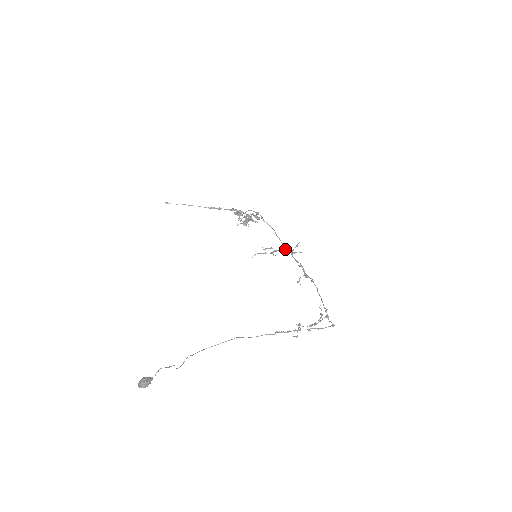
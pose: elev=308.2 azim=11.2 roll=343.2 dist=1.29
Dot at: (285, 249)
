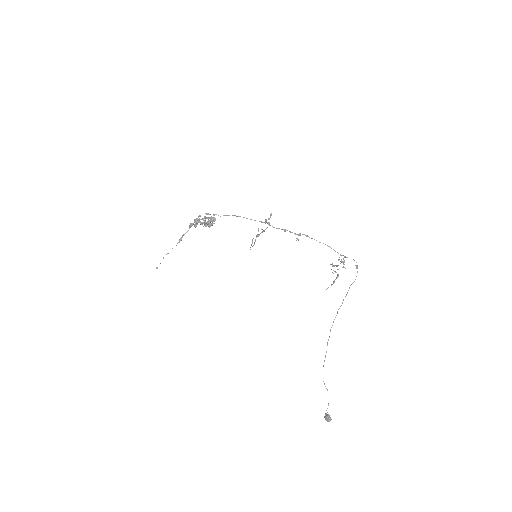
Dot at: (263, 231)
